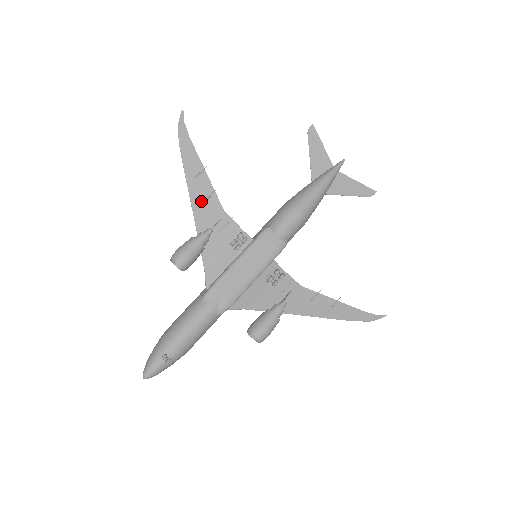
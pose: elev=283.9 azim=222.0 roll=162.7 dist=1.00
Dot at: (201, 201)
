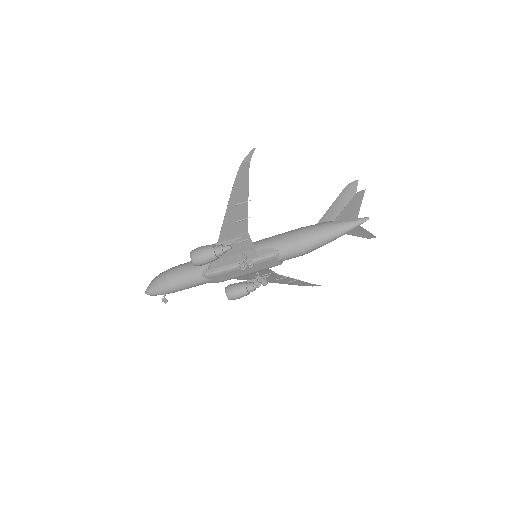
Dot at: (233, 221)
